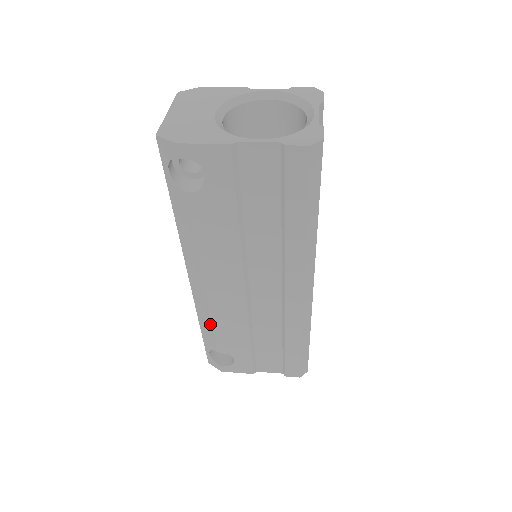
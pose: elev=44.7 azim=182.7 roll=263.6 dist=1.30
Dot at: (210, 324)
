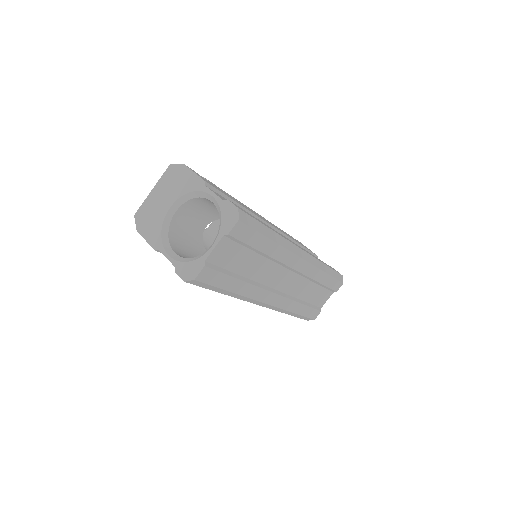
Dot at: occluded
